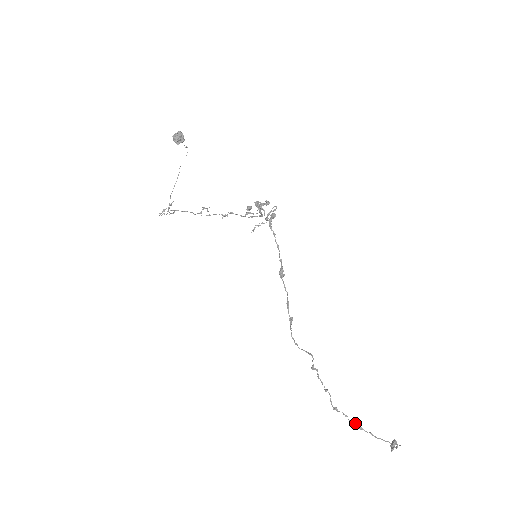
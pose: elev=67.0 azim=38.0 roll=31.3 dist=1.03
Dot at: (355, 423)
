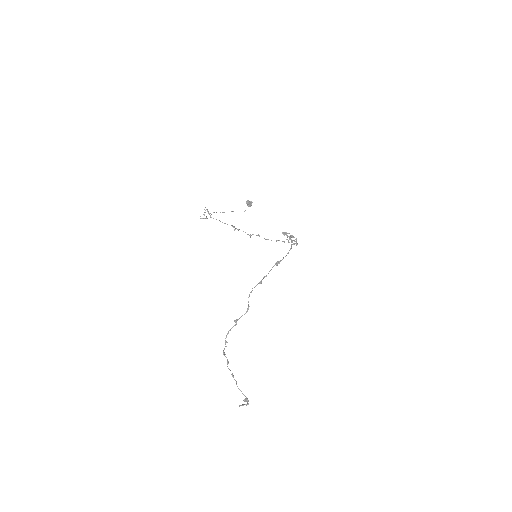
Dot at: occluded
